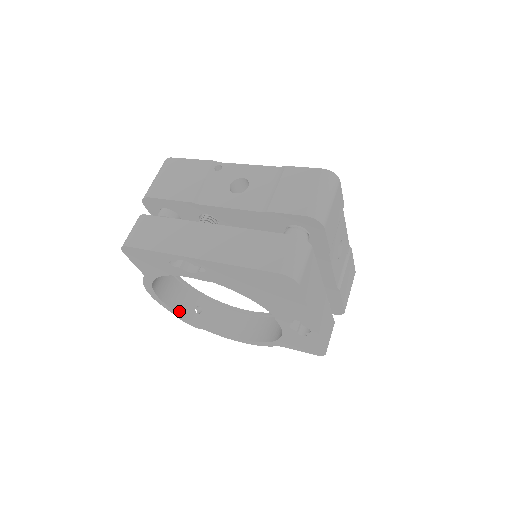
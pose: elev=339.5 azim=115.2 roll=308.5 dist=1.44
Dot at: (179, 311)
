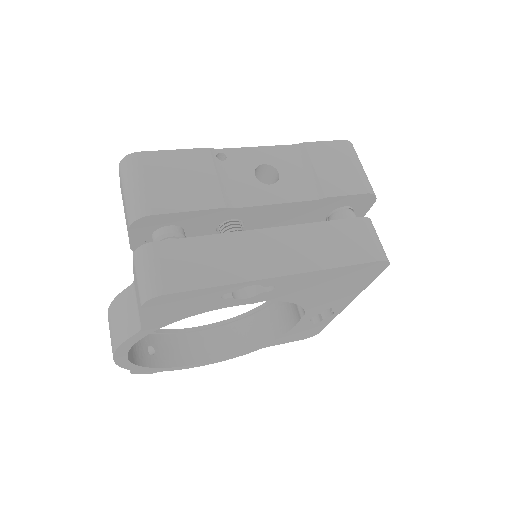
Dot at: (138, 362)
